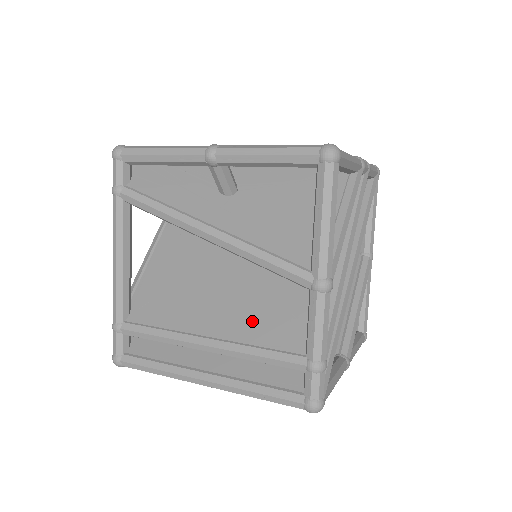
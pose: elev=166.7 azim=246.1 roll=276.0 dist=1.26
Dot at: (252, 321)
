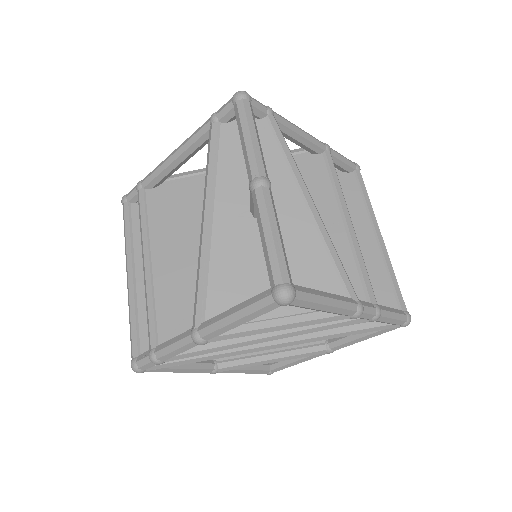
Dot at: (174, 289)
